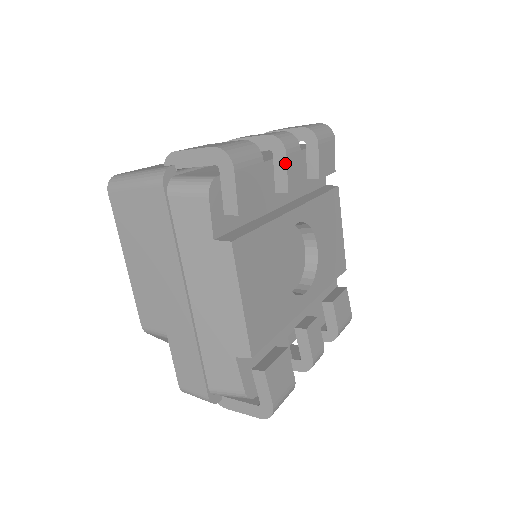
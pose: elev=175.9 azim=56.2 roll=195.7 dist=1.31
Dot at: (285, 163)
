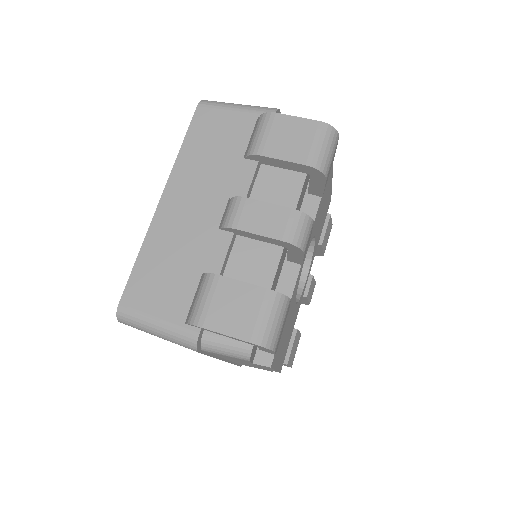
Dot at: (302, 256)
